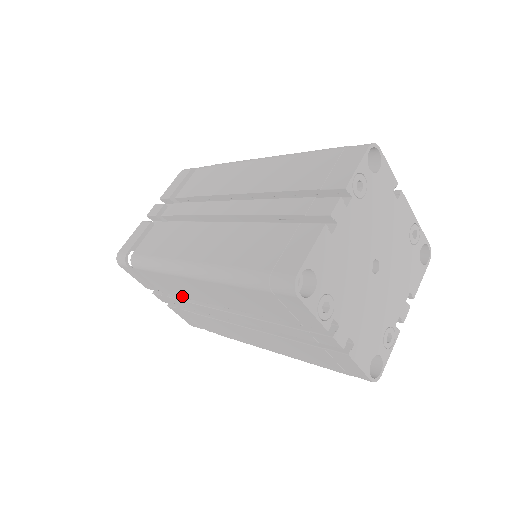
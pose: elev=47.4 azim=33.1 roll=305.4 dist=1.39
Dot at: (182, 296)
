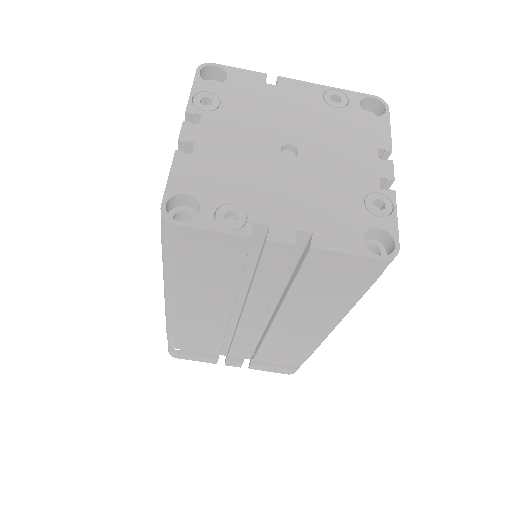
Dot at: (219, 341)
